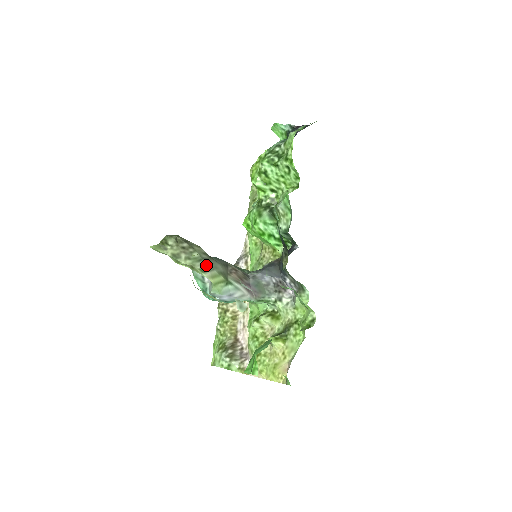
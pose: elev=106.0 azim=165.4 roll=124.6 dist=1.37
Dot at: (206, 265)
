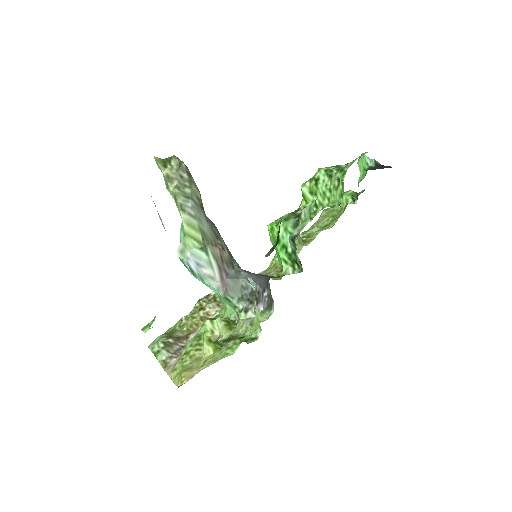
Dot at: (189, 205)
